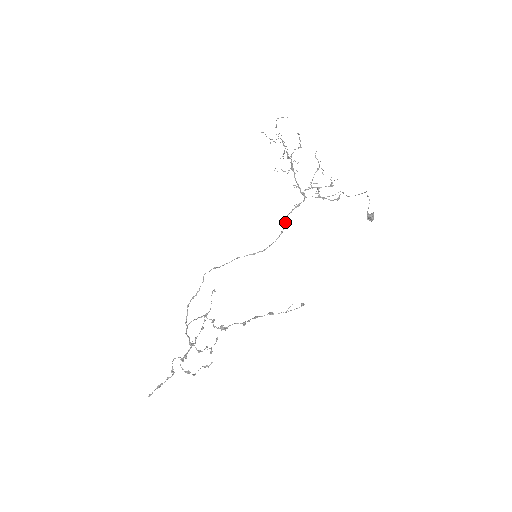
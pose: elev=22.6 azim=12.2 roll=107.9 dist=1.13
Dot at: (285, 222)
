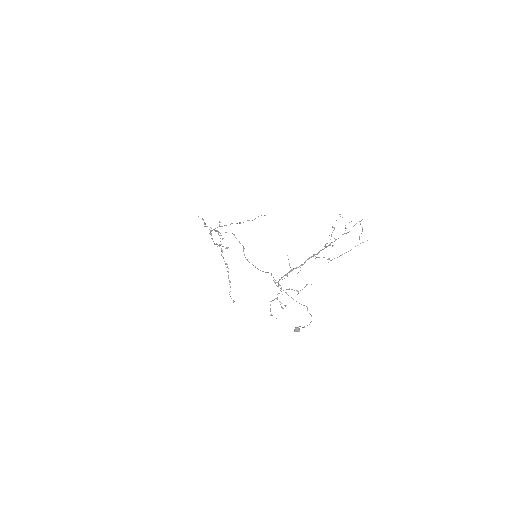
Dot at: occluded
